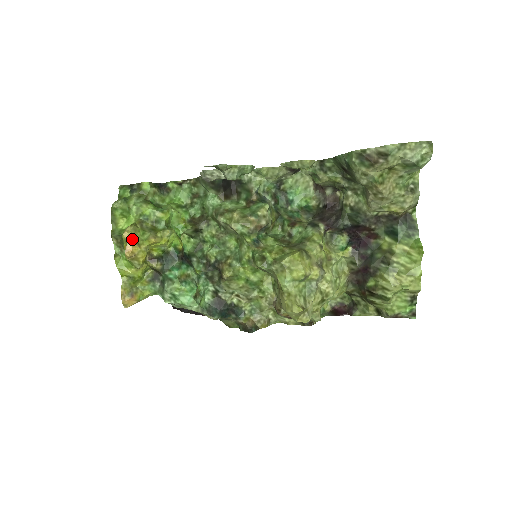
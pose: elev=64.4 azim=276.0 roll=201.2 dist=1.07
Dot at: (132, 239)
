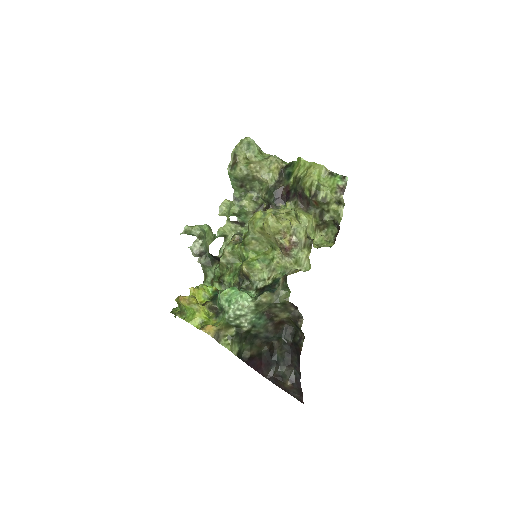
Dot at: (180, 296)
